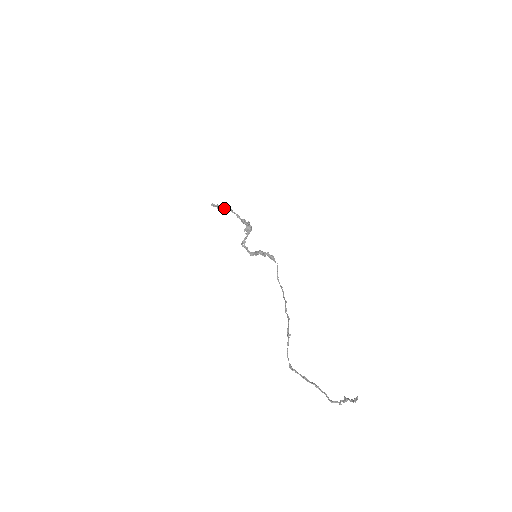
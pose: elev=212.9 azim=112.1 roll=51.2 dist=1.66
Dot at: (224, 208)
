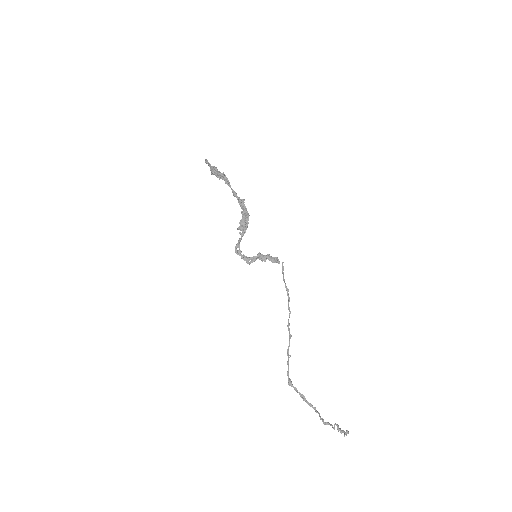
Dot at: (218, 175)
